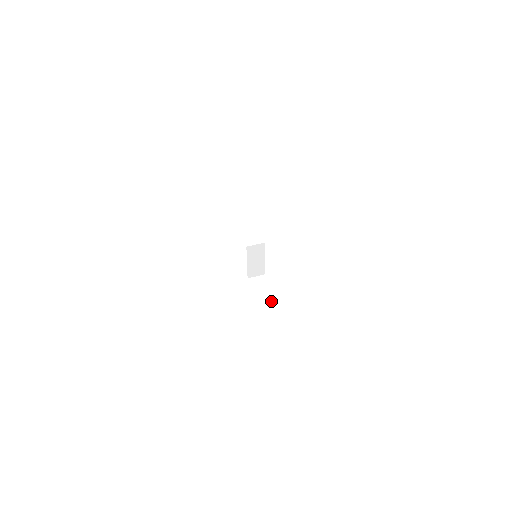
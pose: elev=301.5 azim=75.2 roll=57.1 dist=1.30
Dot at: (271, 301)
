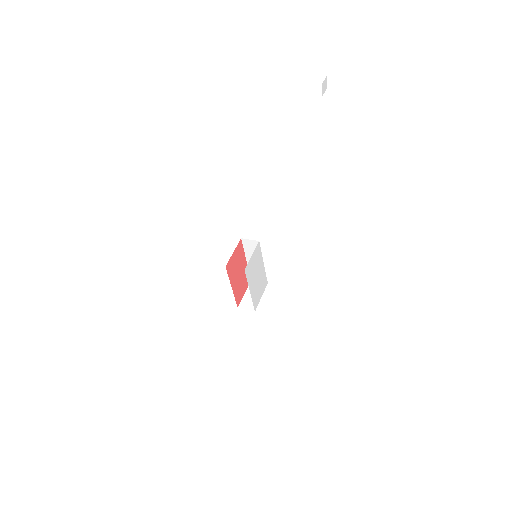
Dot at: (255, 307)
